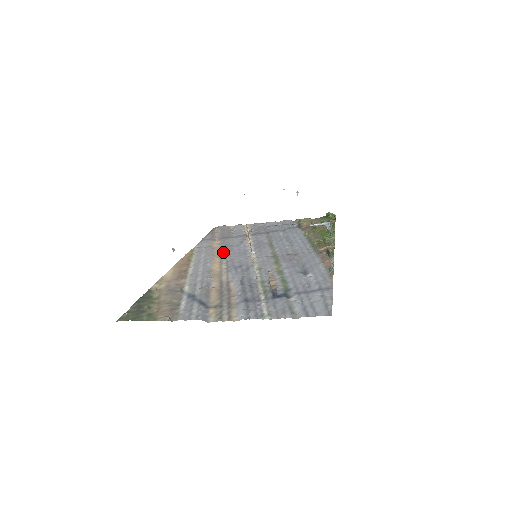
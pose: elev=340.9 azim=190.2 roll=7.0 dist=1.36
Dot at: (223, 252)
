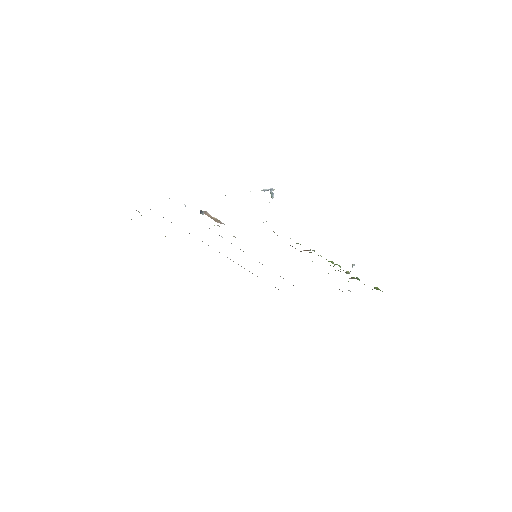
Dot at: occluded
